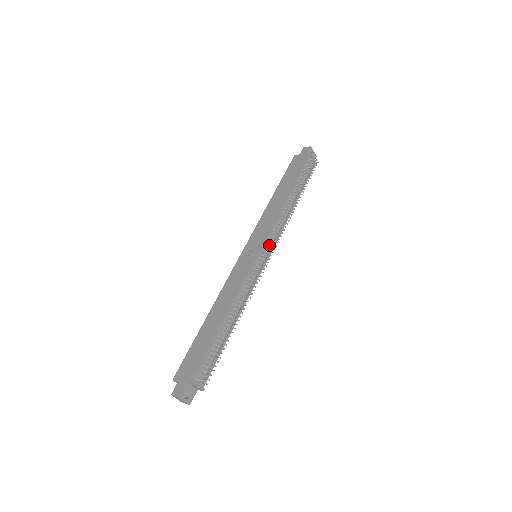
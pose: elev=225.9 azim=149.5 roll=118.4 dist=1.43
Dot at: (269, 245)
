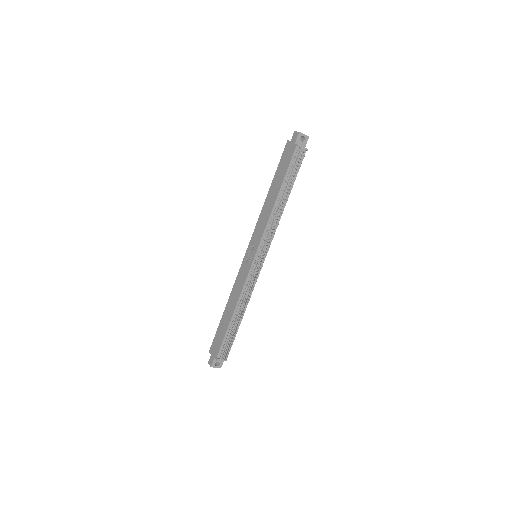
Dot at: (263, 249)
